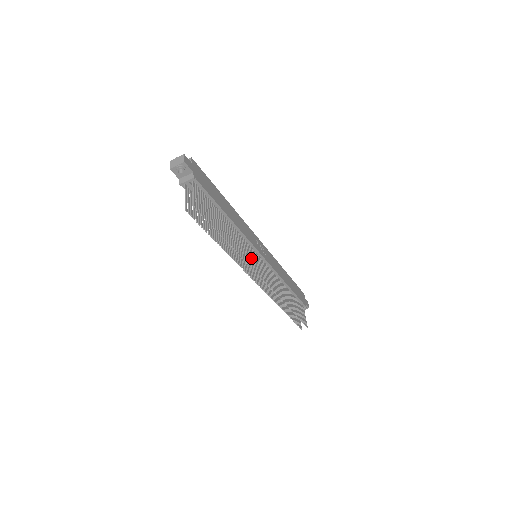
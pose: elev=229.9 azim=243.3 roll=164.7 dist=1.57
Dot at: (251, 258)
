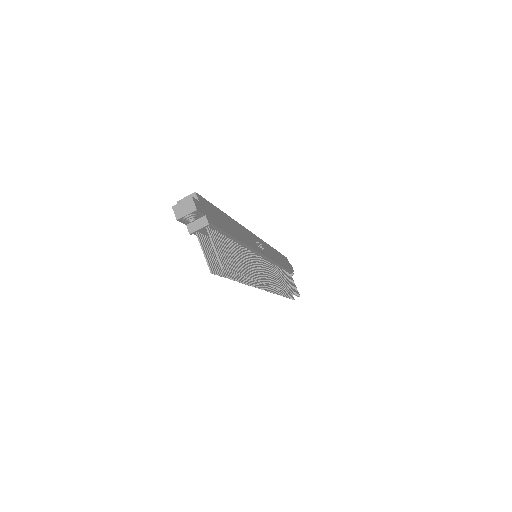
Dot at: (260, 270)
